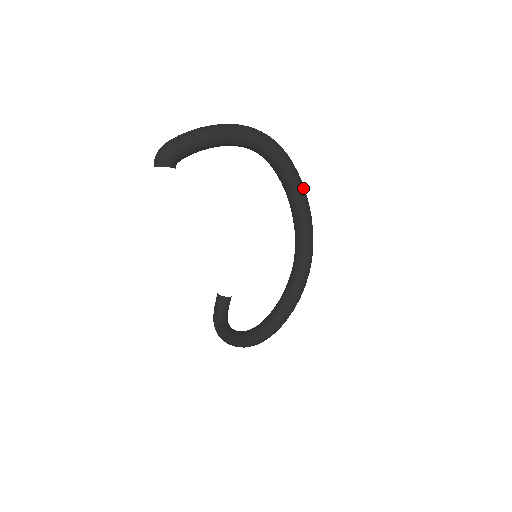
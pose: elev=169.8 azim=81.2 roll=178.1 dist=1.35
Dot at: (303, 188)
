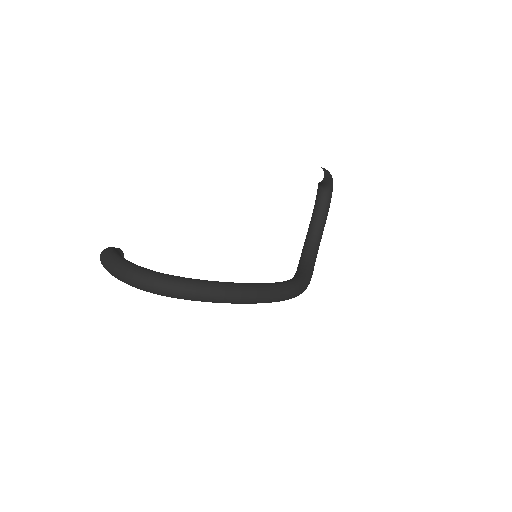
Dot at: (223, 302)
